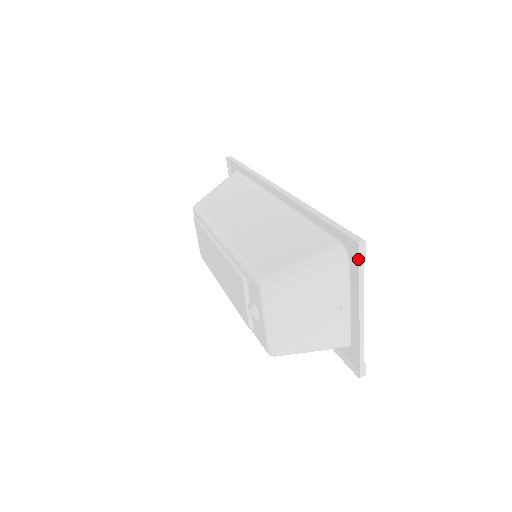
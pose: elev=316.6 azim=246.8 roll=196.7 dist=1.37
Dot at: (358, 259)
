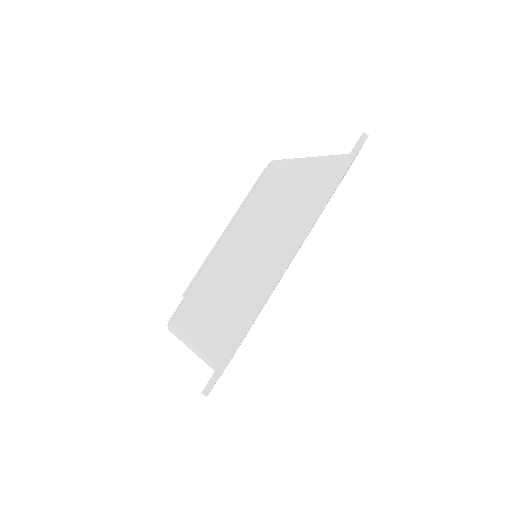
Dot at: occluded
